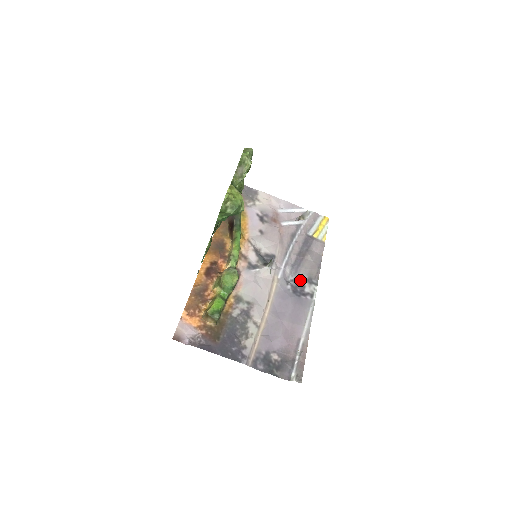
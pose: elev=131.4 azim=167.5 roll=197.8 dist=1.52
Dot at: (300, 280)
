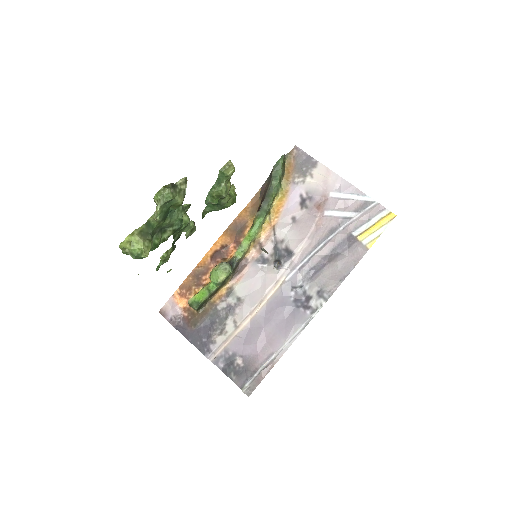
Dot at: (310, 289)
